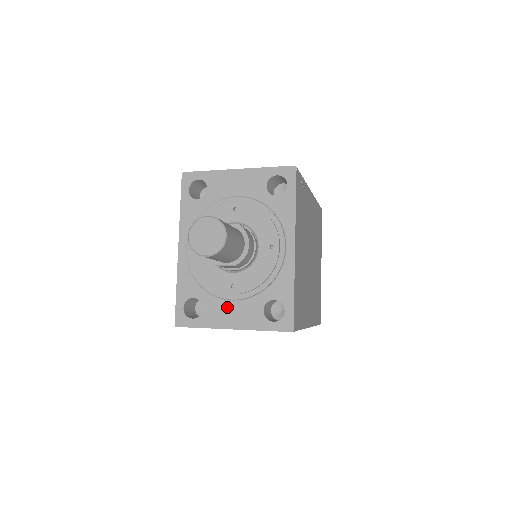
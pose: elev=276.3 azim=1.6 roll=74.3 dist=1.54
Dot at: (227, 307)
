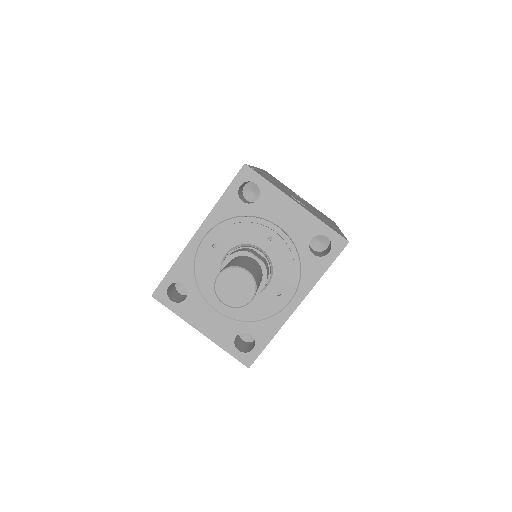
Dot at: (208, 313)
